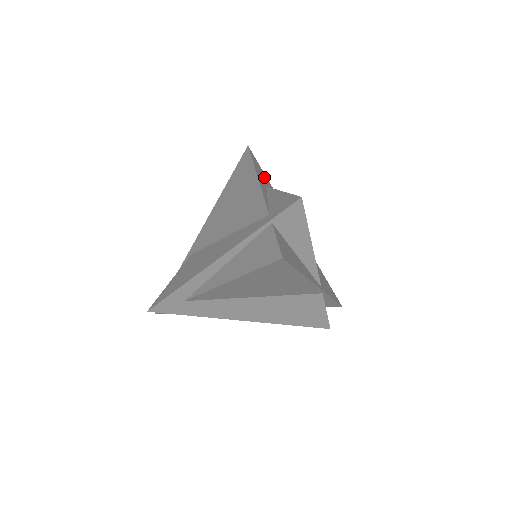
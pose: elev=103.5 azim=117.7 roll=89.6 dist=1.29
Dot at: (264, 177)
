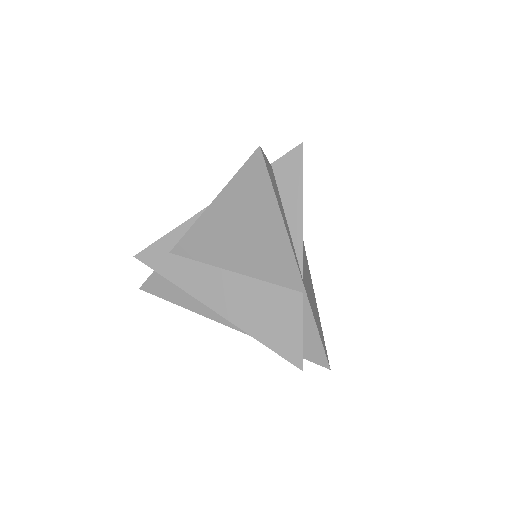
Dot at: occluded
